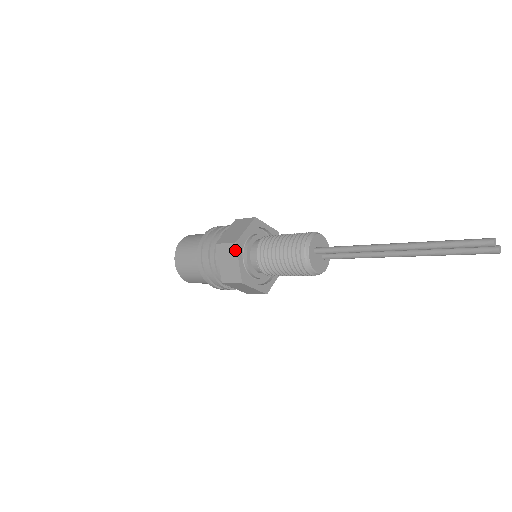
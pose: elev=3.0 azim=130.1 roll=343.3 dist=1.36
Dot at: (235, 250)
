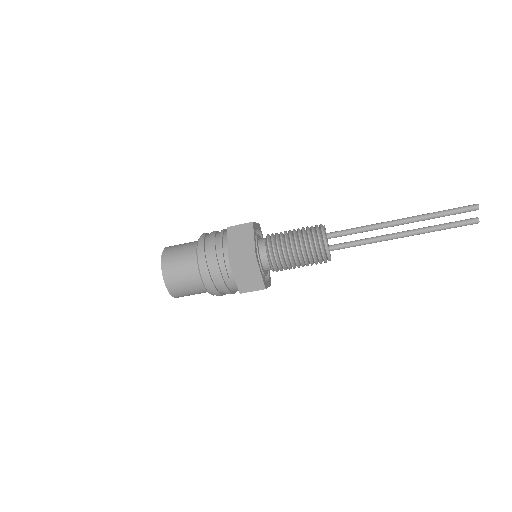
Dot at: (251, 228)
